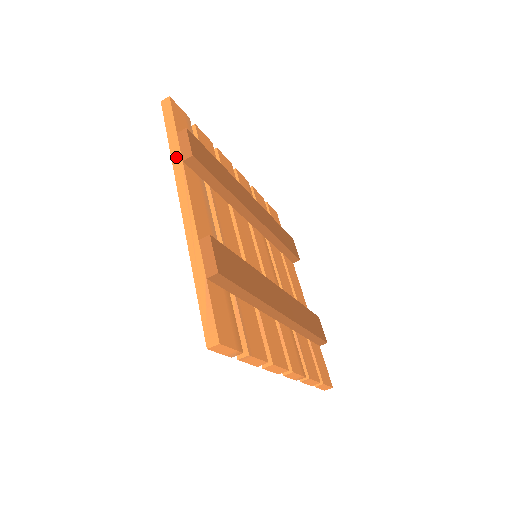
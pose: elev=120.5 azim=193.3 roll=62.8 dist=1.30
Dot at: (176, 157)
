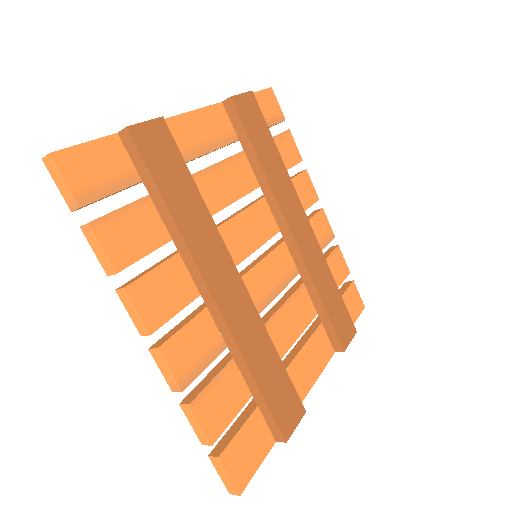
Dot at: occluded
